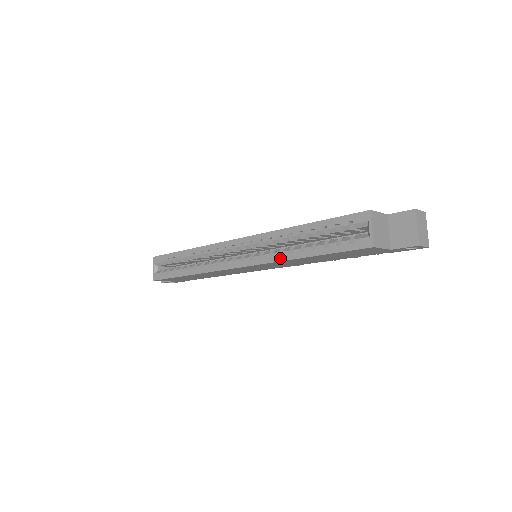
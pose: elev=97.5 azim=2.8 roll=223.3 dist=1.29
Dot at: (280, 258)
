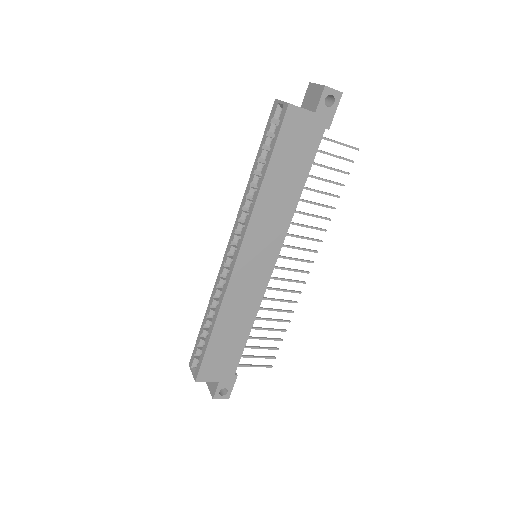
Dot at: (253, 204)
